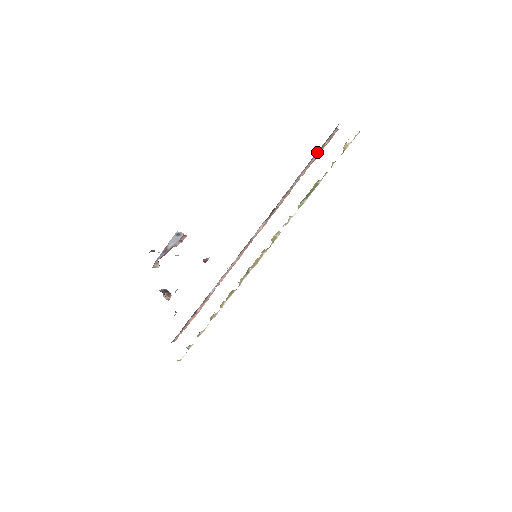
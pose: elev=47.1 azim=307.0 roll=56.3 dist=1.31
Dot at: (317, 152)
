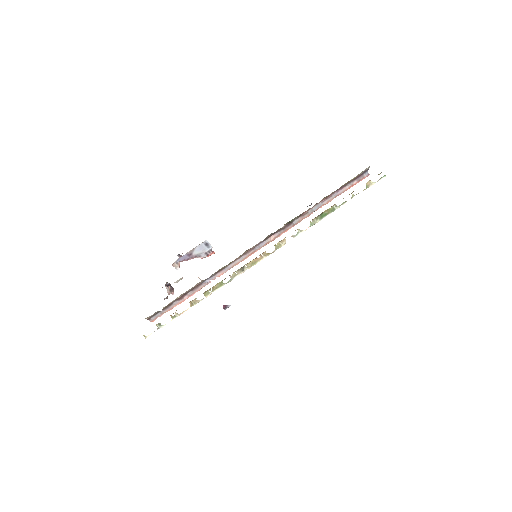
Dot at: (344, 187)
